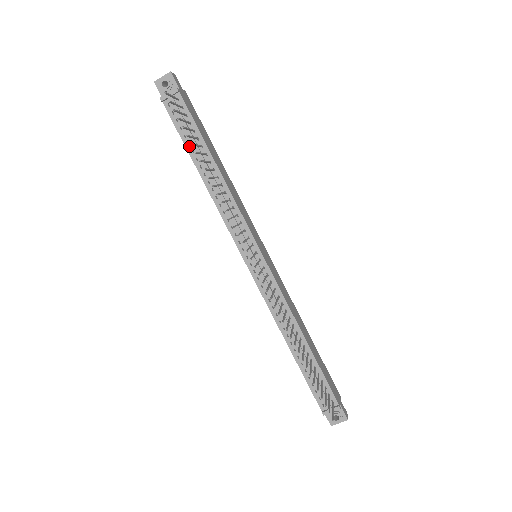
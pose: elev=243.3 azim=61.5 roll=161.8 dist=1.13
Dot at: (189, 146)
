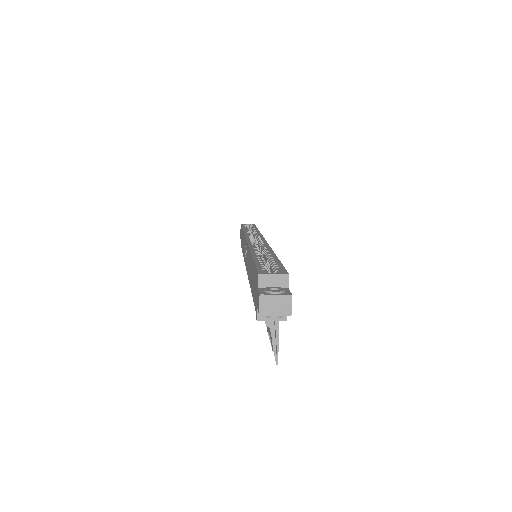
Dot at: occluded
